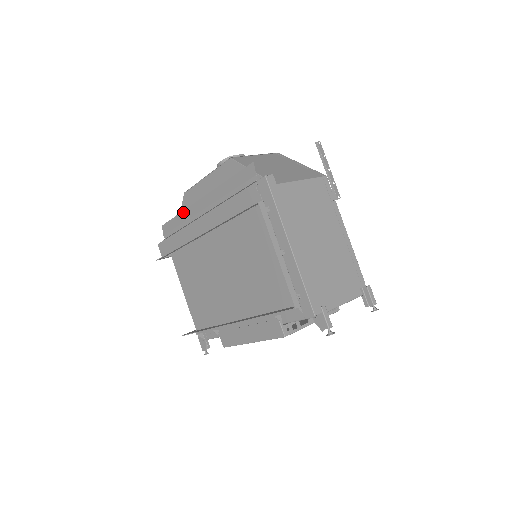
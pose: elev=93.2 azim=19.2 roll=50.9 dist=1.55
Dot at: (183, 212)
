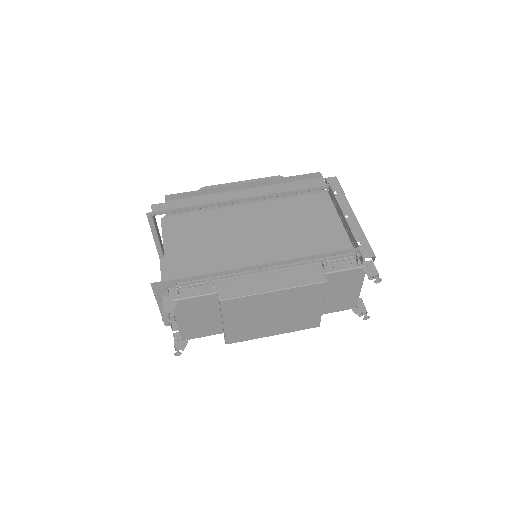
Dot at: (211, 189)
